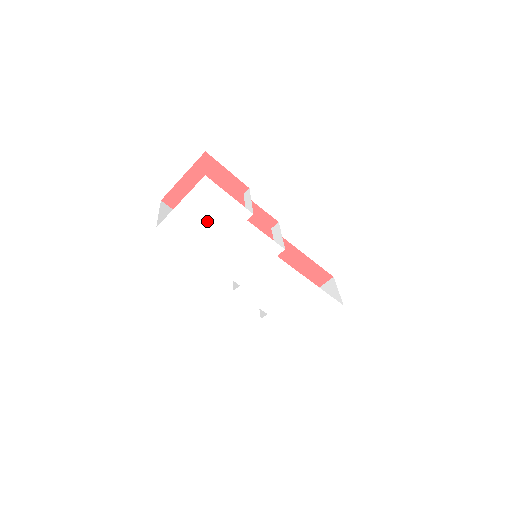
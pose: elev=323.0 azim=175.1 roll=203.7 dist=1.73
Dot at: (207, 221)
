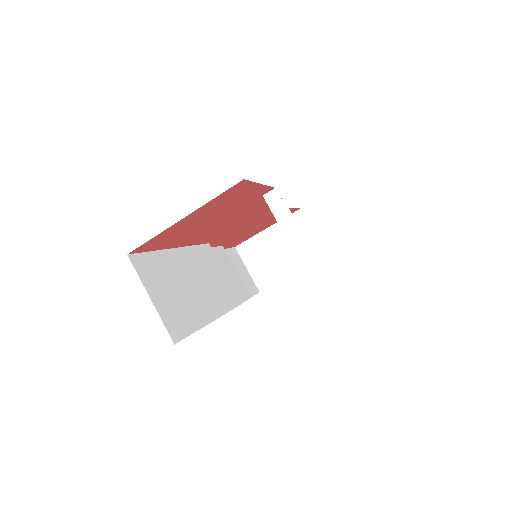
Dot at: occluded
